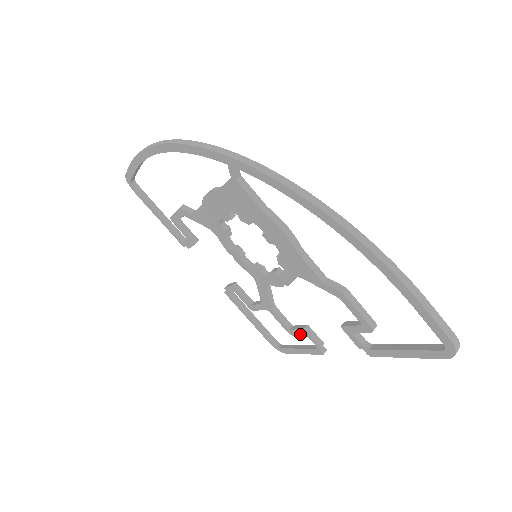
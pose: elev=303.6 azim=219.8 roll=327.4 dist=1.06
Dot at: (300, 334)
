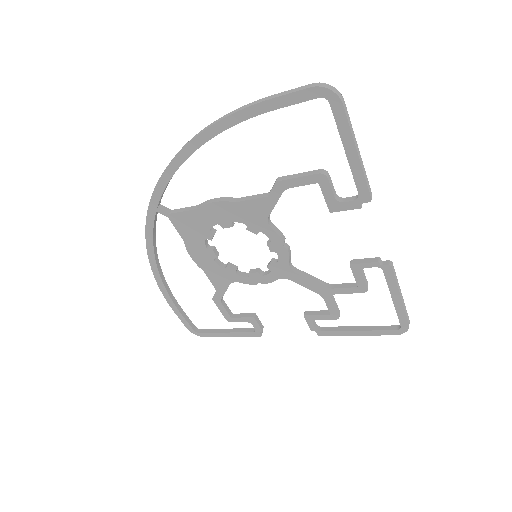
Dot at: (361, 276)
